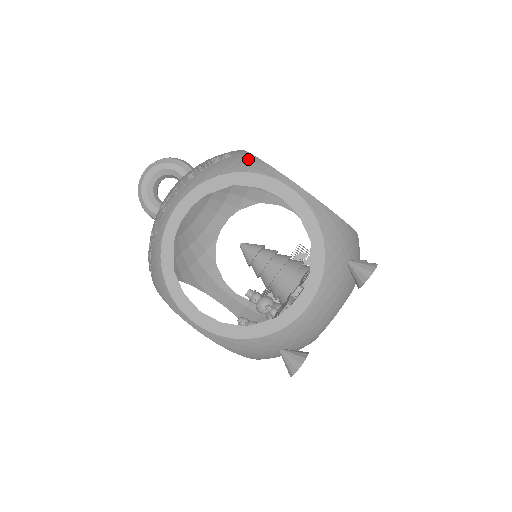
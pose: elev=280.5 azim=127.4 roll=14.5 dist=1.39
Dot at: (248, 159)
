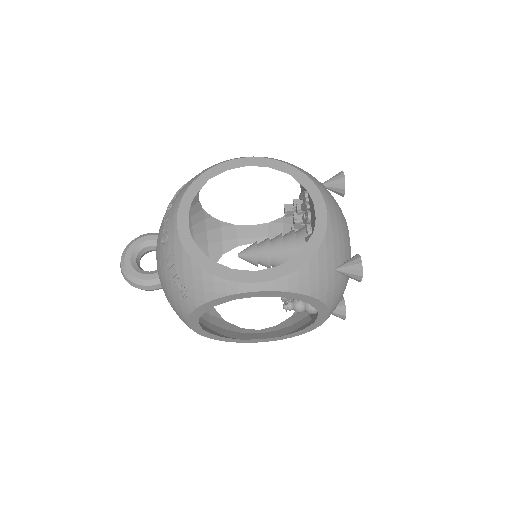
Dot at: occluded
